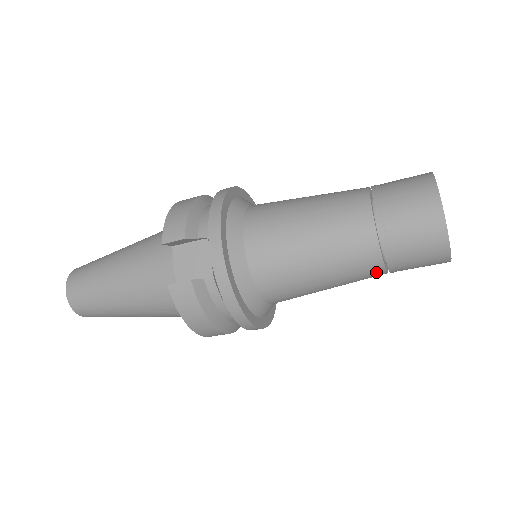
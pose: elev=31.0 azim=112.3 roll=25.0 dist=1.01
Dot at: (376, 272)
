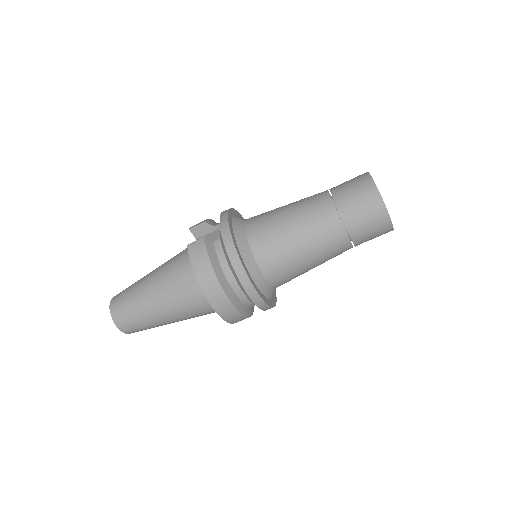
Dot at: (337, 229)
